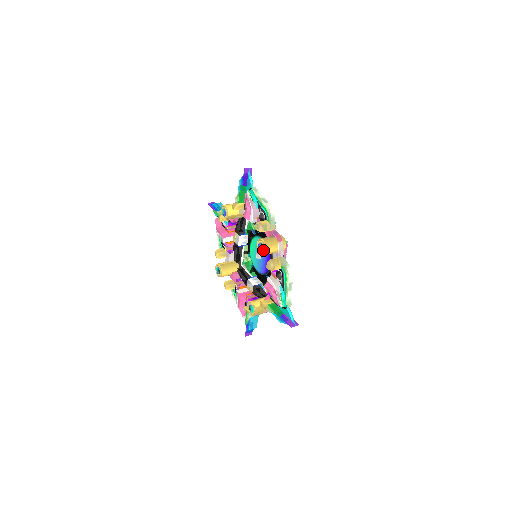
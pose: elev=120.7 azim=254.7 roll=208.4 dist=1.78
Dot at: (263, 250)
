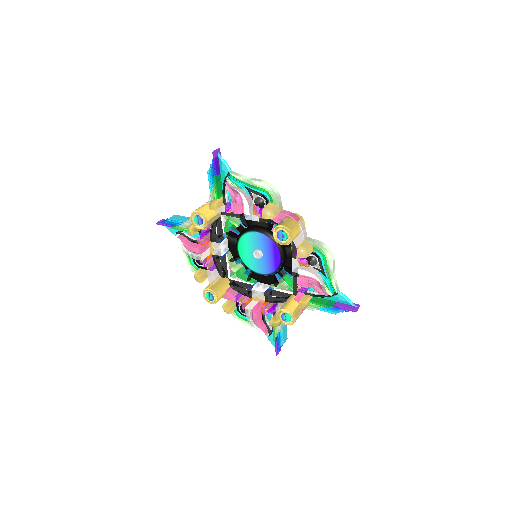
Dot at: (287, 238)
